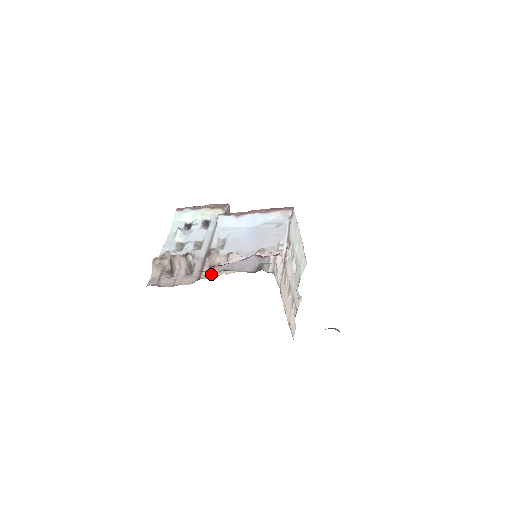
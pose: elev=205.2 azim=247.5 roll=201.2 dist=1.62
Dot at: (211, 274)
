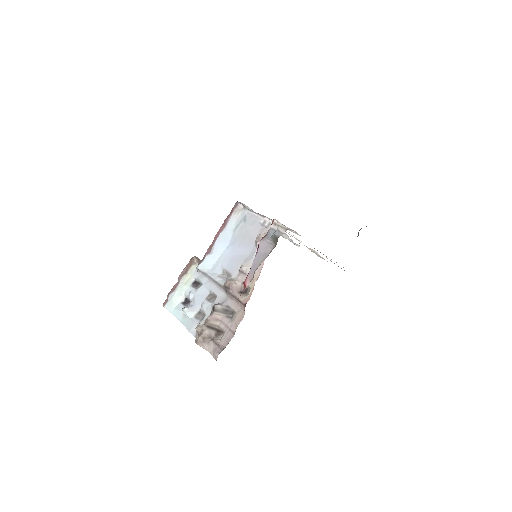
Dot at: (247, 294)
